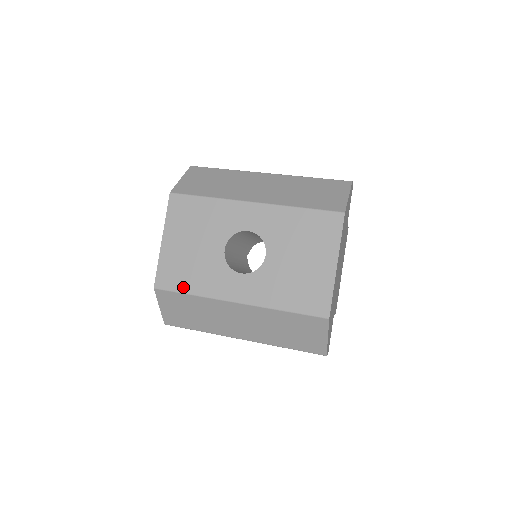
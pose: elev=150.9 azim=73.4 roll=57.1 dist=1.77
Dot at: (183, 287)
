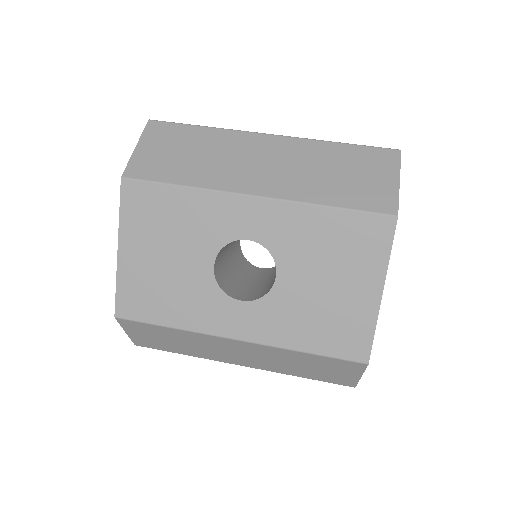
Dot at: (157, 317)
